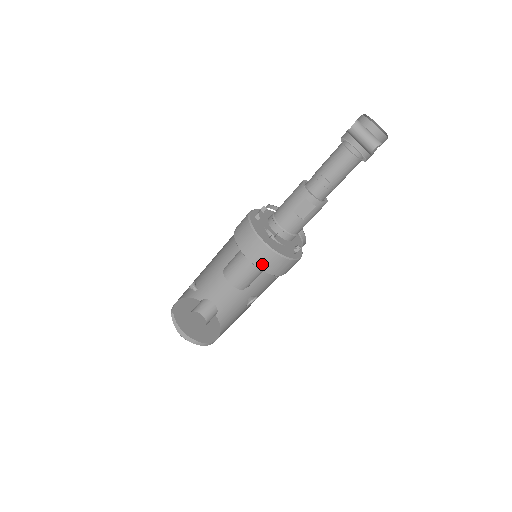
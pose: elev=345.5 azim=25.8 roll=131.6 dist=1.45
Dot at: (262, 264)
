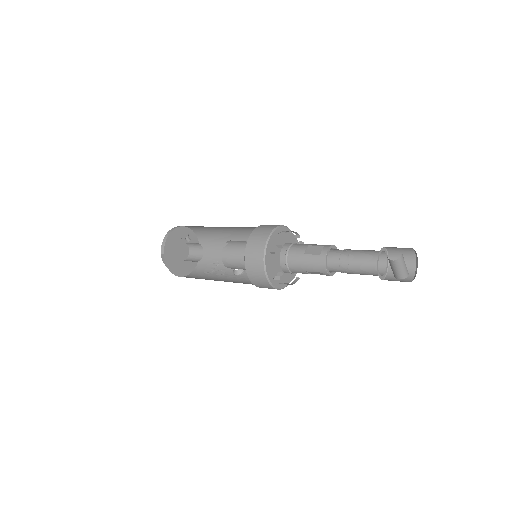
Dot at: (262, 287)
